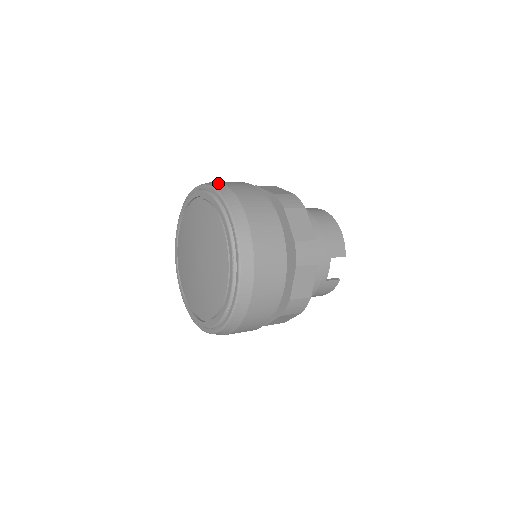
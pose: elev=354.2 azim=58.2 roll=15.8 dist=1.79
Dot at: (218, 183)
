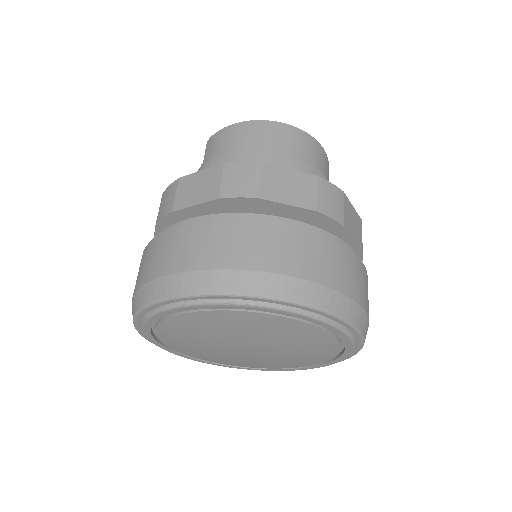
Dot at: (279, 281)
